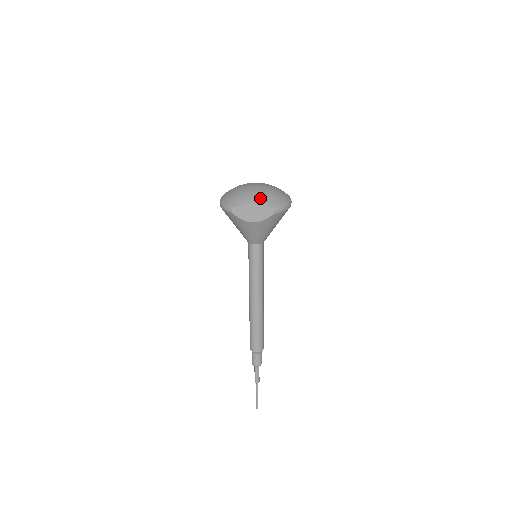
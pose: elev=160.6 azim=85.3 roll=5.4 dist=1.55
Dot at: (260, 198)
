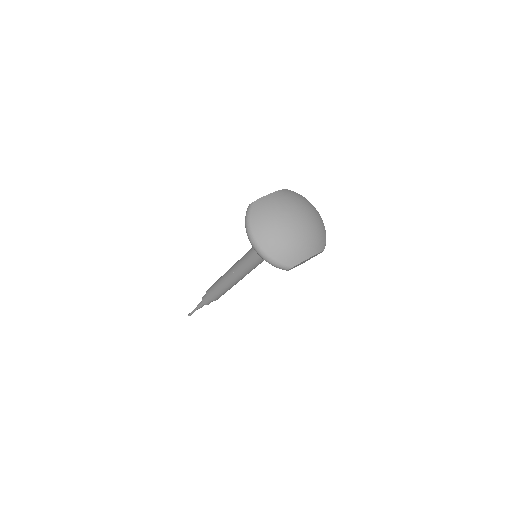
Dot at: (315, 245)
